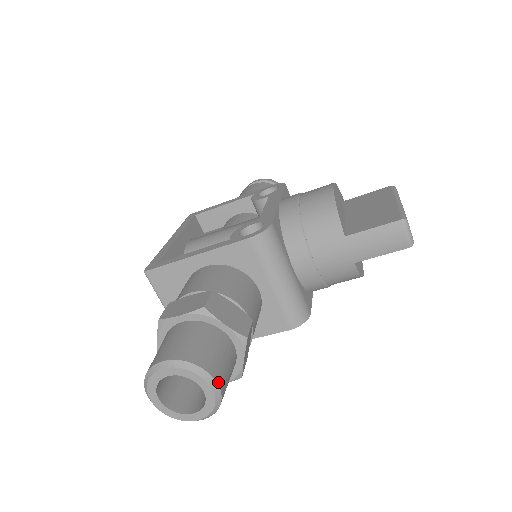
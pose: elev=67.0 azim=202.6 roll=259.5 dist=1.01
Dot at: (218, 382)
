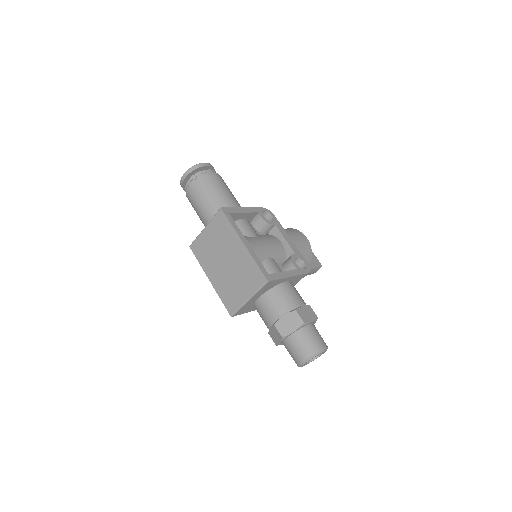
Dot at: occluded
